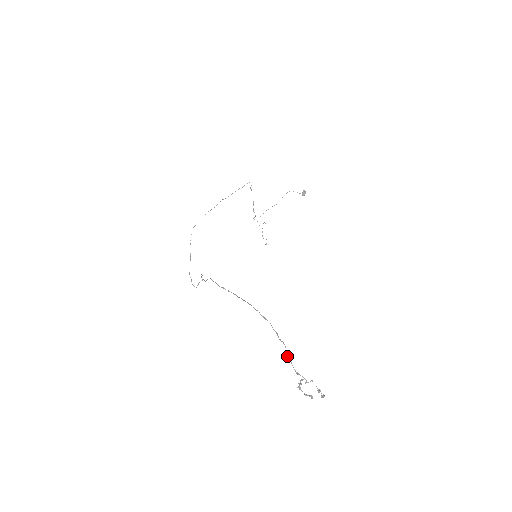
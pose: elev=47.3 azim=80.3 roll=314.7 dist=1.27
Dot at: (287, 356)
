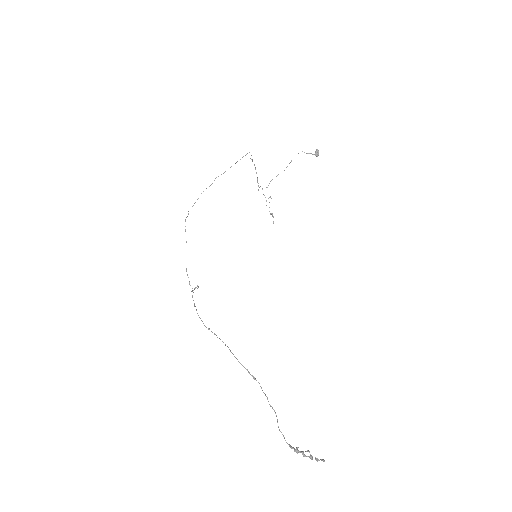
Dot at: occluded
